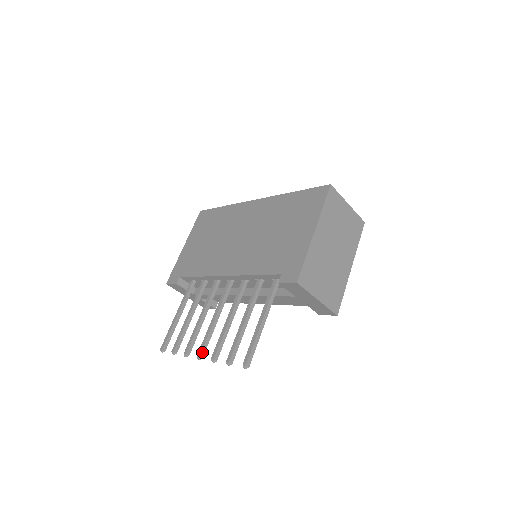
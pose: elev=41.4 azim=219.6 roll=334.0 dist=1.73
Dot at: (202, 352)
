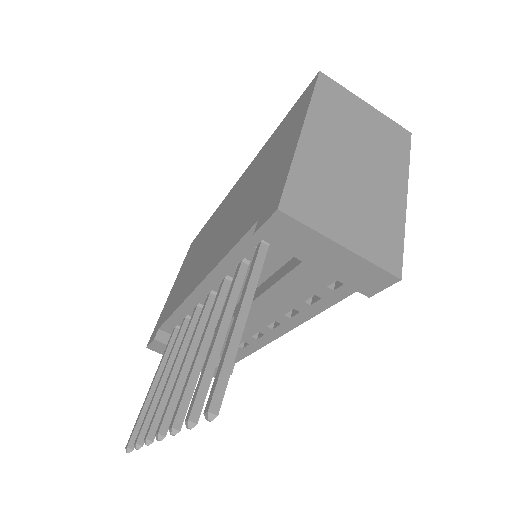
Dot at: (163, 424)
